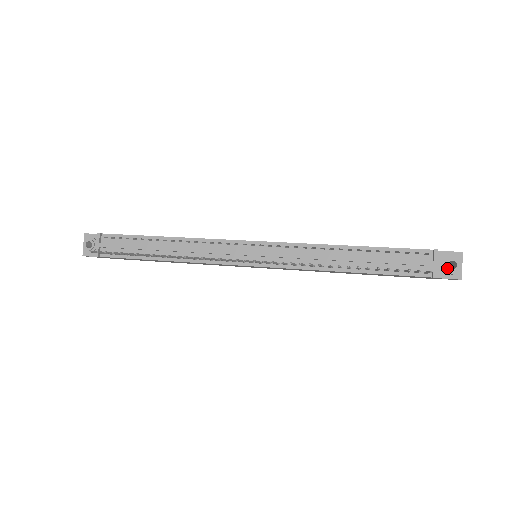
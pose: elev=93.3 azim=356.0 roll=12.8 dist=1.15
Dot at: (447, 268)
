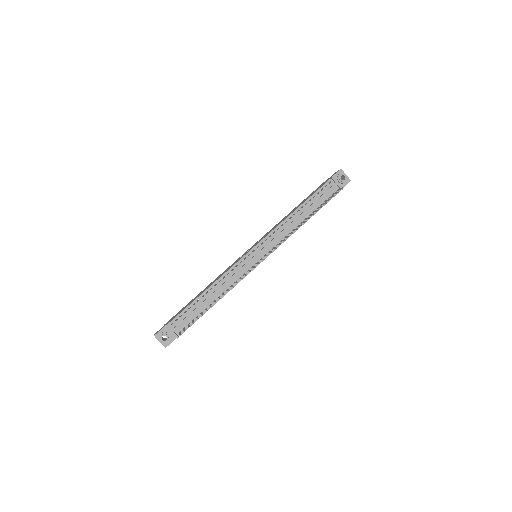
Dot at: (342, 181)
